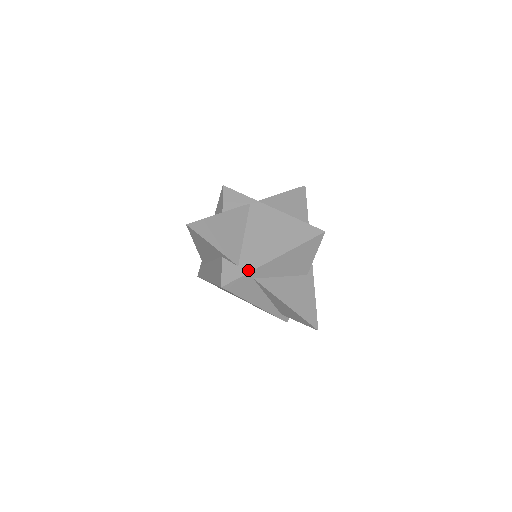
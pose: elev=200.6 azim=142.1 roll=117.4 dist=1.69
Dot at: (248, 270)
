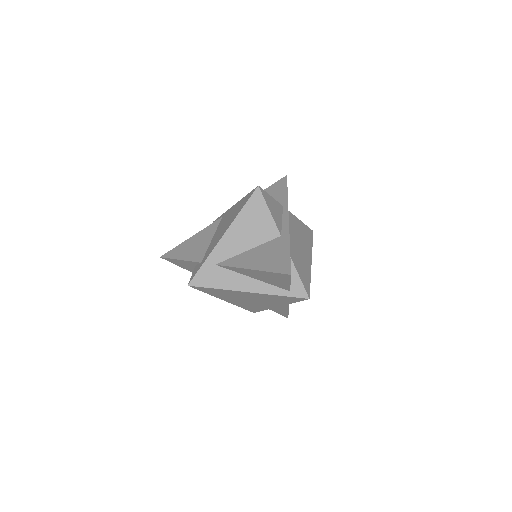
Dot at: (205, 260)
